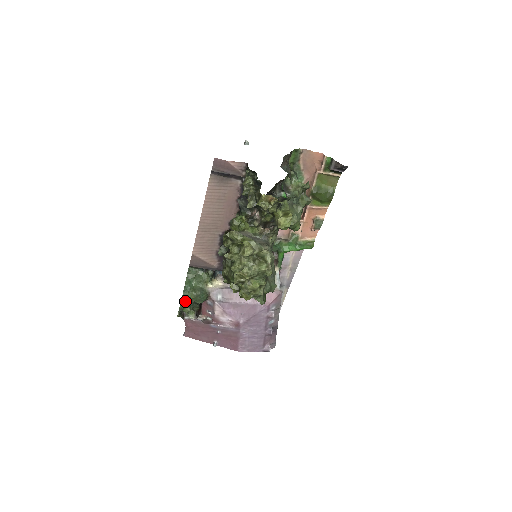
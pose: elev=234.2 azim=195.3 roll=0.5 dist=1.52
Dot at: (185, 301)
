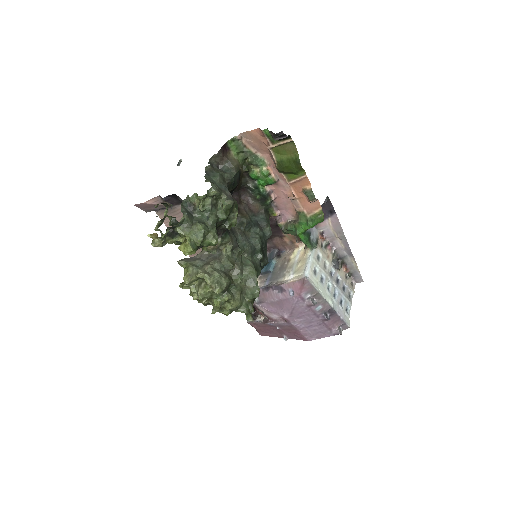
Dot at: occluded
